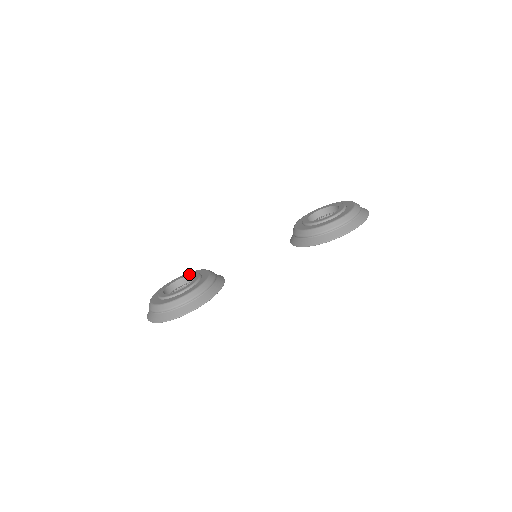
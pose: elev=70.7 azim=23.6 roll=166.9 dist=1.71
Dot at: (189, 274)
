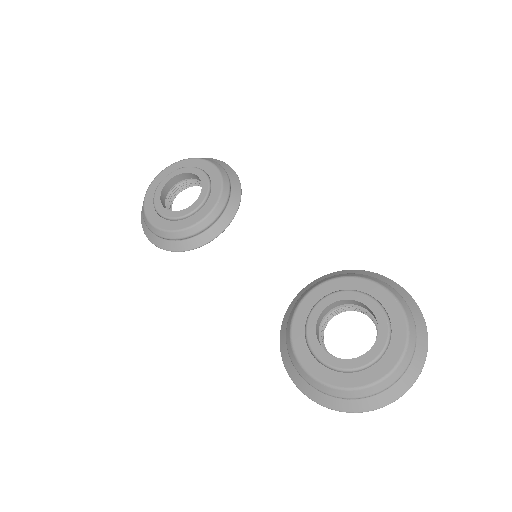
Dot at: (205, 184)
